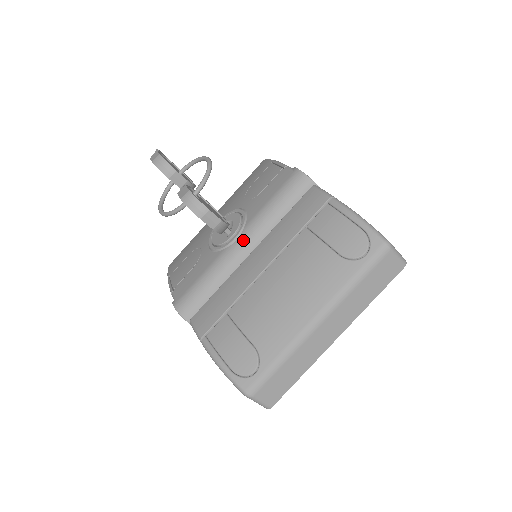
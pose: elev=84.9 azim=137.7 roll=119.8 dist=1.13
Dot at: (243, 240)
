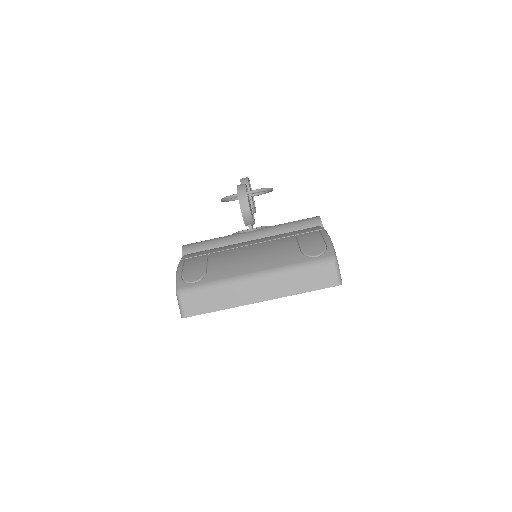
Dot at: (254, 232)
